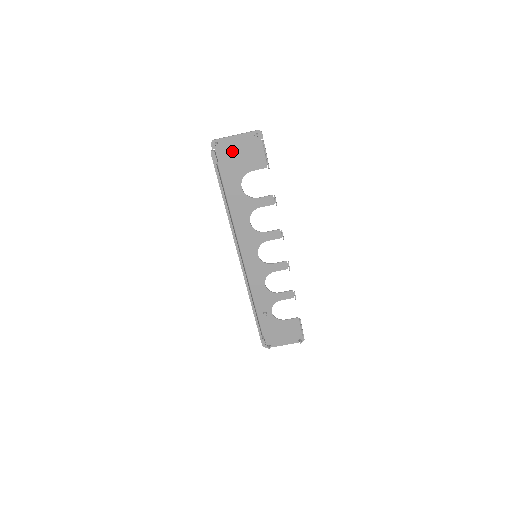
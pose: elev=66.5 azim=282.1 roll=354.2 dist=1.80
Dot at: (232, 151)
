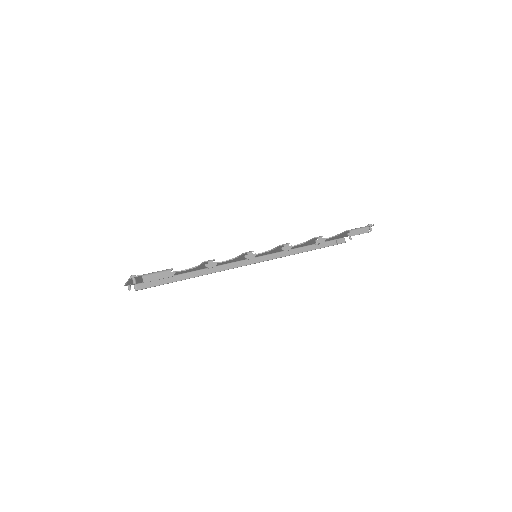
Dot at: (142, 280)
